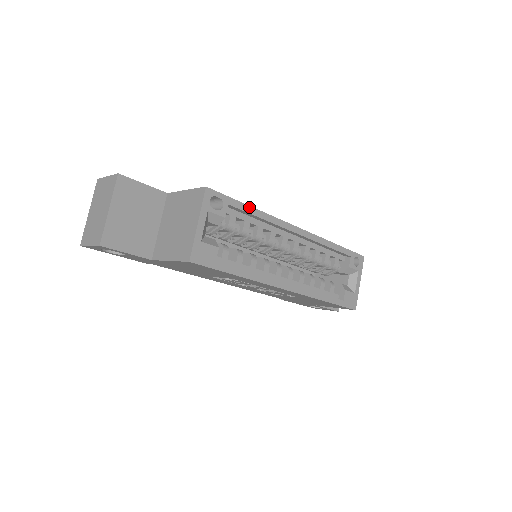
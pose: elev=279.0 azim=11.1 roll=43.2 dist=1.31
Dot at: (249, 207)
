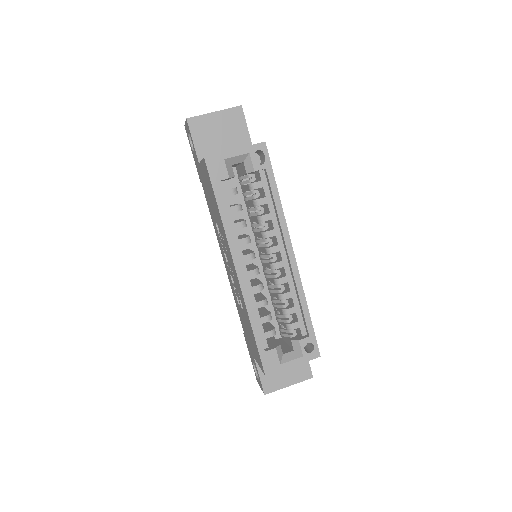
Dot at: (277, 190)
